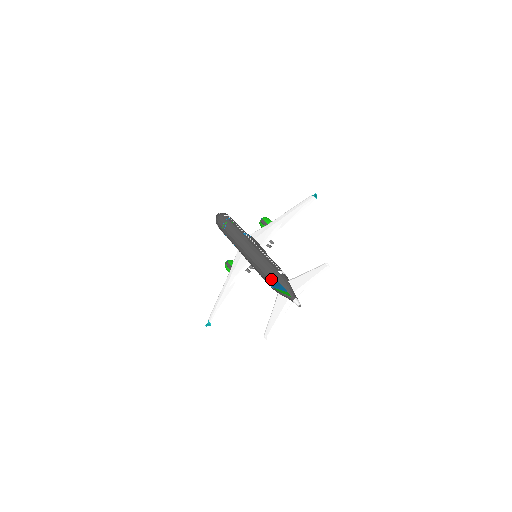
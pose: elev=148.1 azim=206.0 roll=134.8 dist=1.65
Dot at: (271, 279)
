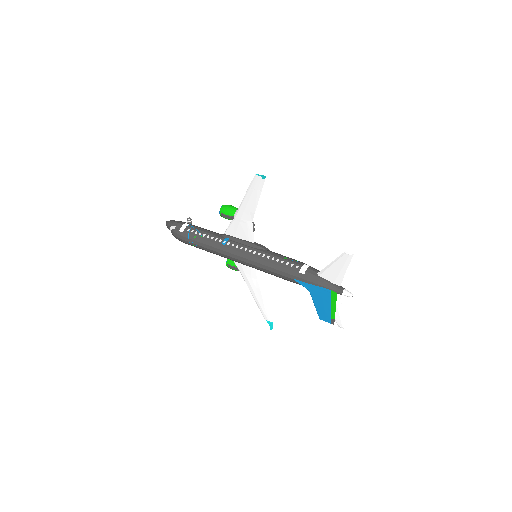
Dot at: (301, 284)
